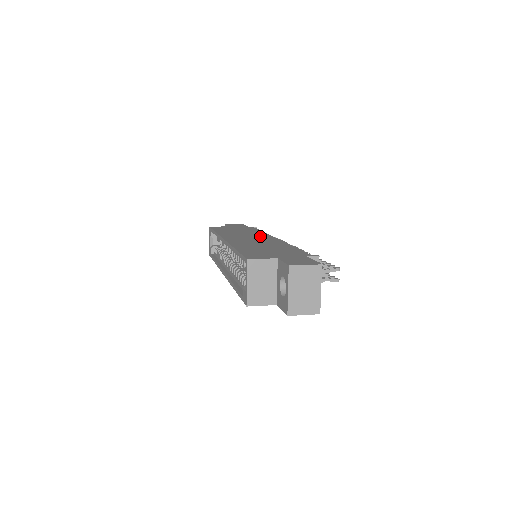
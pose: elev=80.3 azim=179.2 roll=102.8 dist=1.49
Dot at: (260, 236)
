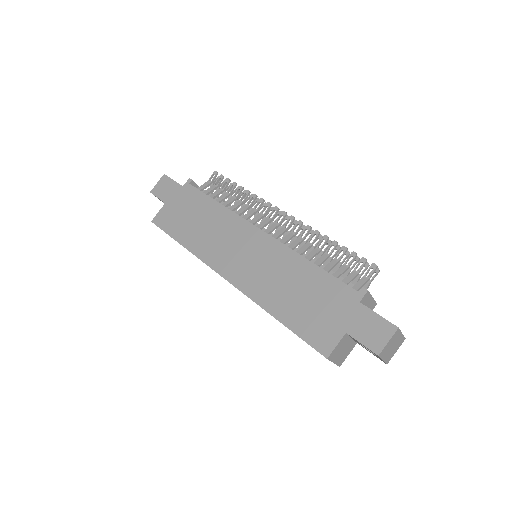
Dot at: (242, 235)
